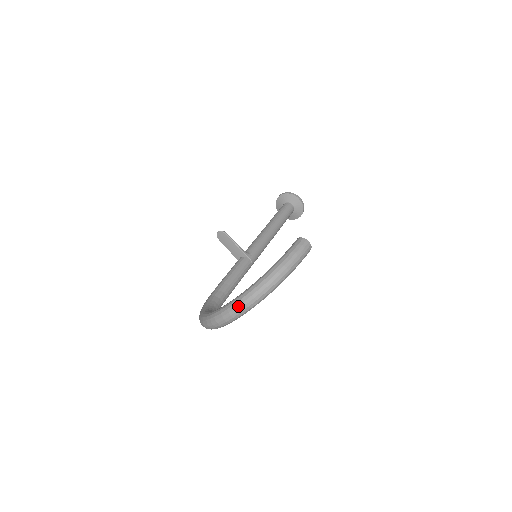
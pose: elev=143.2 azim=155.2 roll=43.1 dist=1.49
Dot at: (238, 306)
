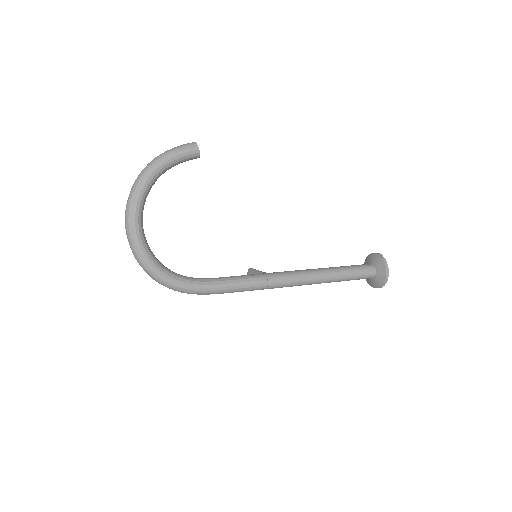
Dot at: (128, 197)
